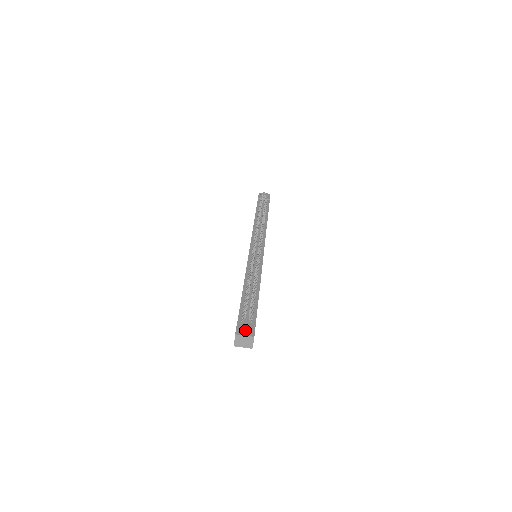
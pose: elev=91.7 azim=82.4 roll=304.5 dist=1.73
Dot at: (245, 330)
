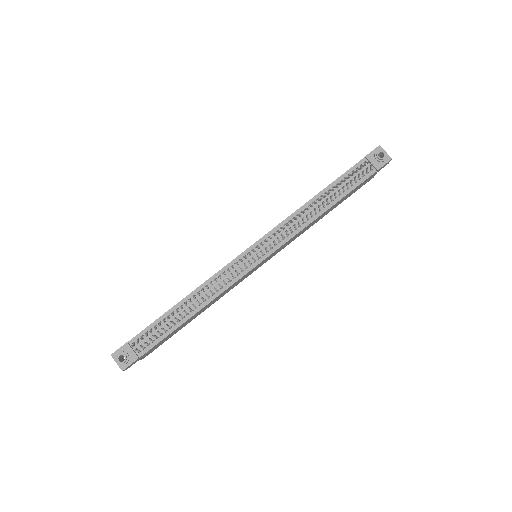
Dot at: (126, 355)
